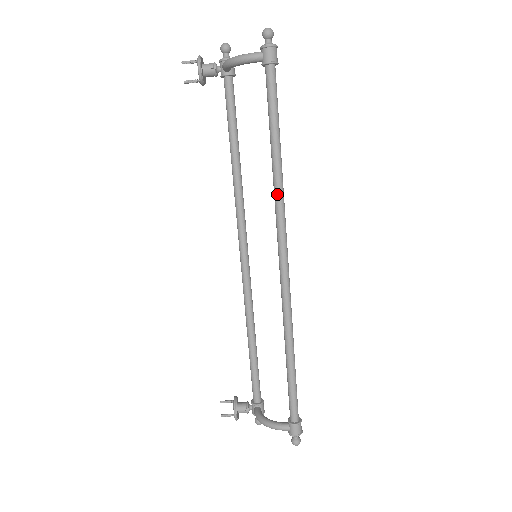
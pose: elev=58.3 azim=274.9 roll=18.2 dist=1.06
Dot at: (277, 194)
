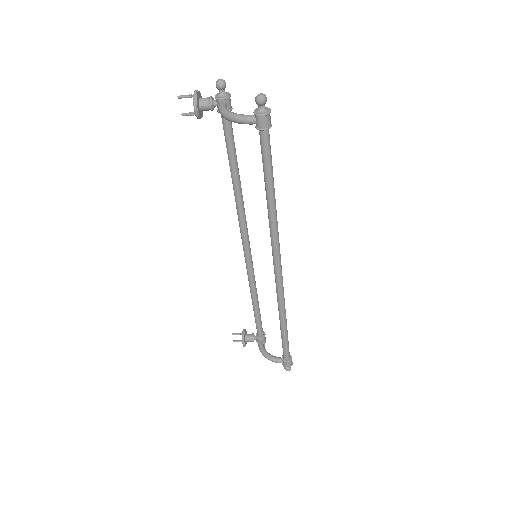
Dot at: (272, 228)
